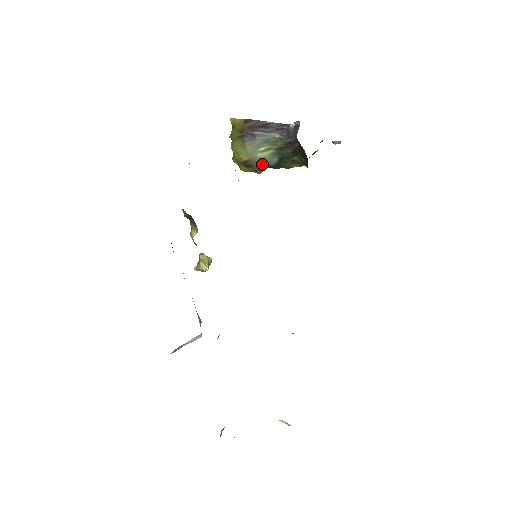
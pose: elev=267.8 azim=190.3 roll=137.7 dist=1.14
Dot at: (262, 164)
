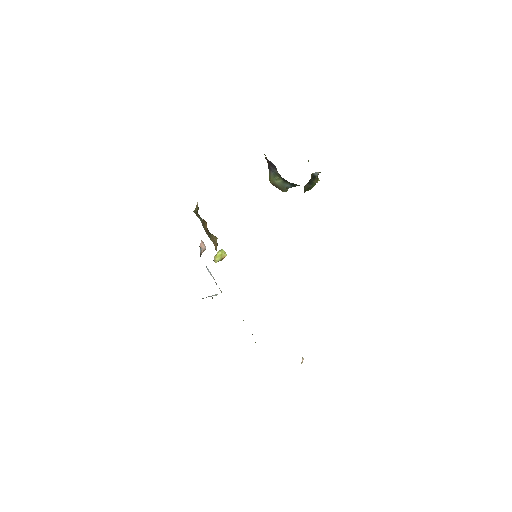
Dot at: (282, 187)
